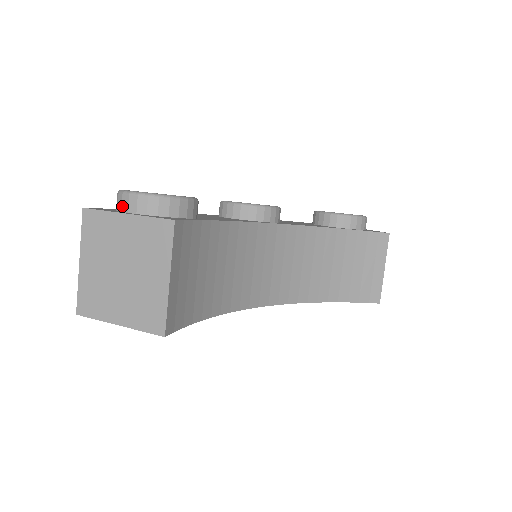
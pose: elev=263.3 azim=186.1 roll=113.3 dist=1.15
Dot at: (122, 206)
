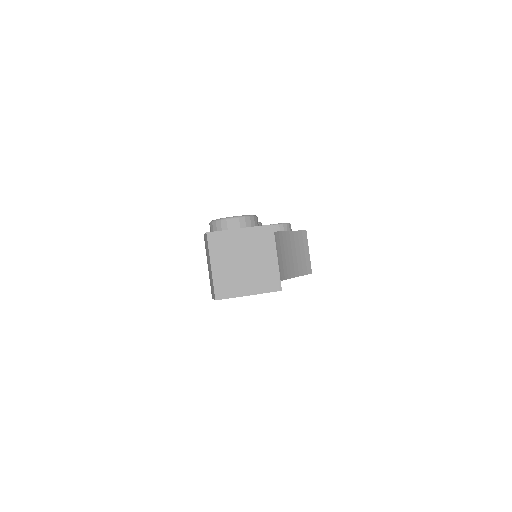
Dot at: (228, 227)
